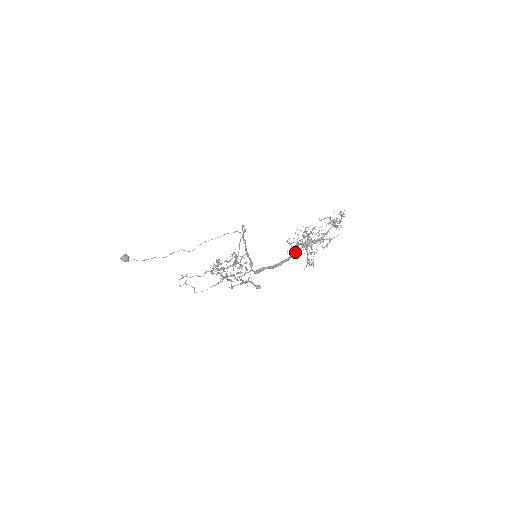
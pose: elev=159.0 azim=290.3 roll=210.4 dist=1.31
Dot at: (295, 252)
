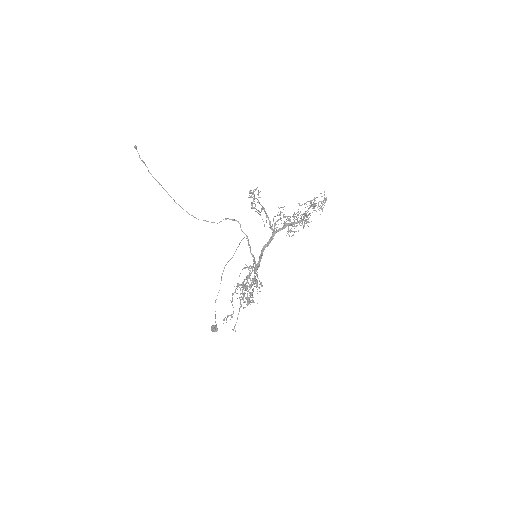
Dot at: (275, 233)
